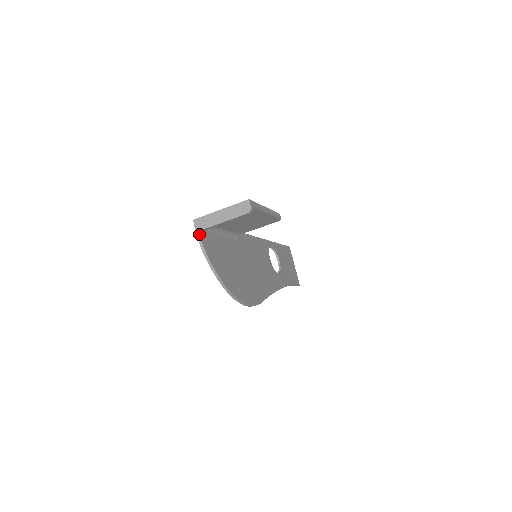
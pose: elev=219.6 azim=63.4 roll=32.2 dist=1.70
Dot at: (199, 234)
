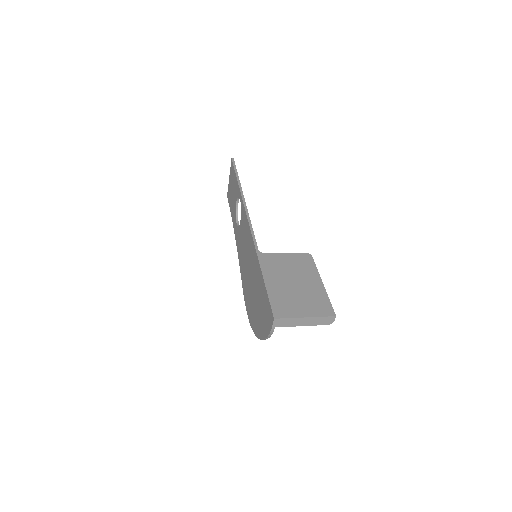
Dot at: occluded
